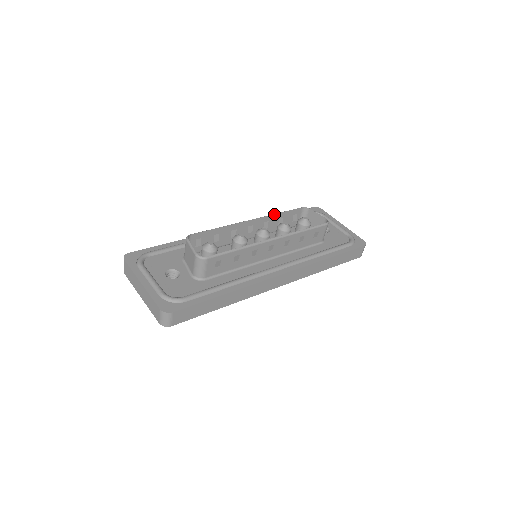
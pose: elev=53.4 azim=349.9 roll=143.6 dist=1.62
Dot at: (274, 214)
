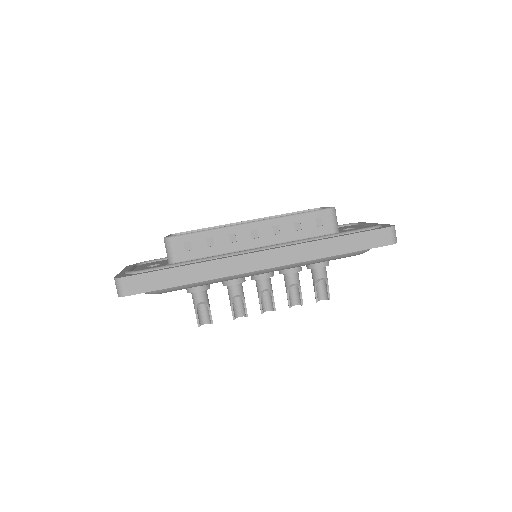
Dot at: (276, 215)
